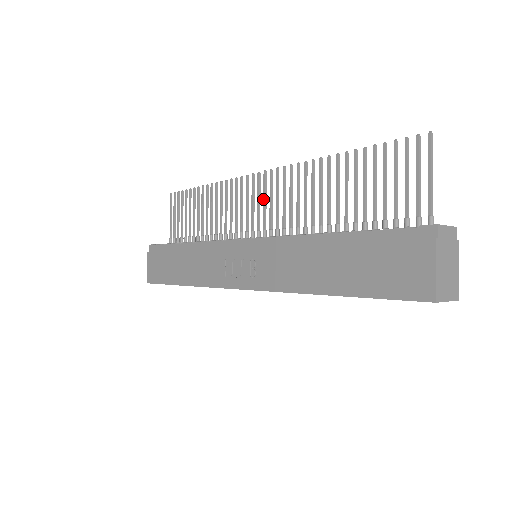
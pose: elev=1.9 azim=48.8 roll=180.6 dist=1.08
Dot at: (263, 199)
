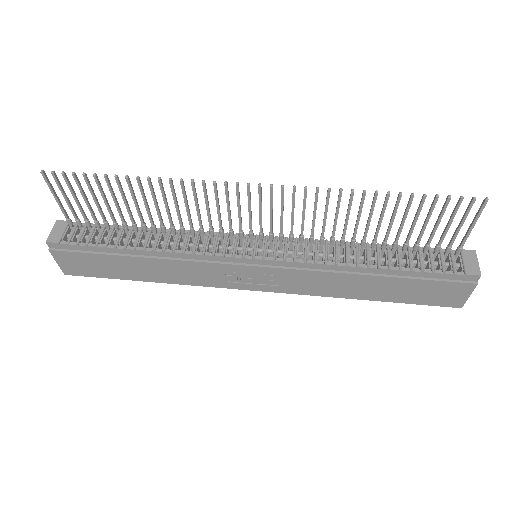
Dot at: (259, 210)
